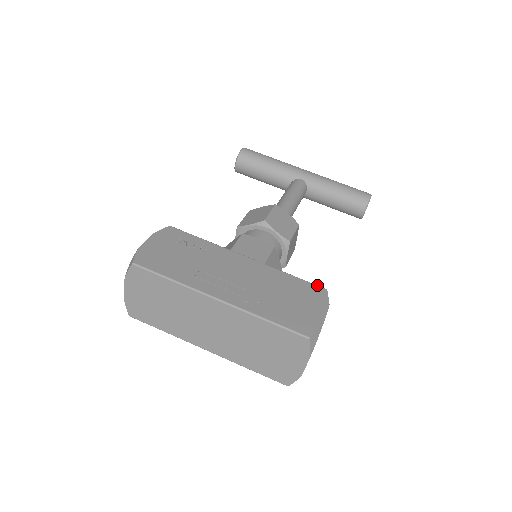
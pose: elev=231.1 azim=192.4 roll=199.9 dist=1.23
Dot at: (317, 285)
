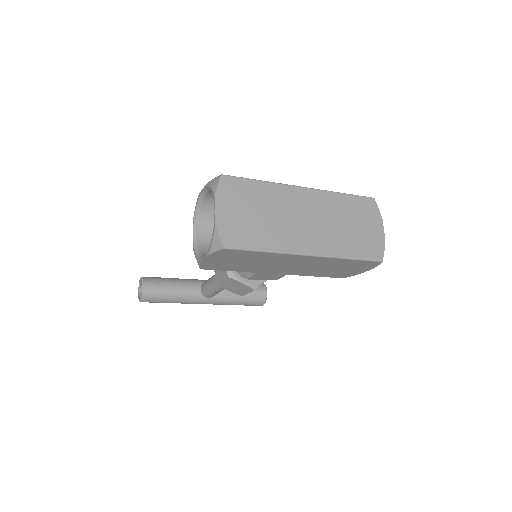
Dot at: occluded
